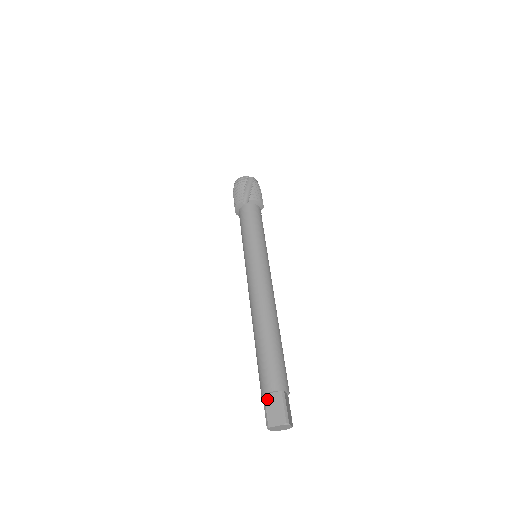
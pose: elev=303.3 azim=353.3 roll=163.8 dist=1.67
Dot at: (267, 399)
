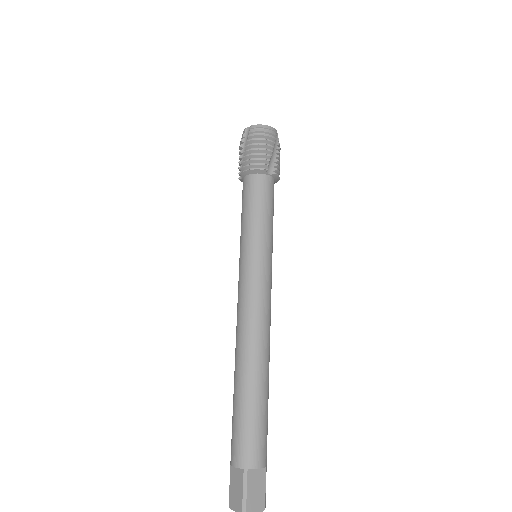
Dot at: (250, 476)
